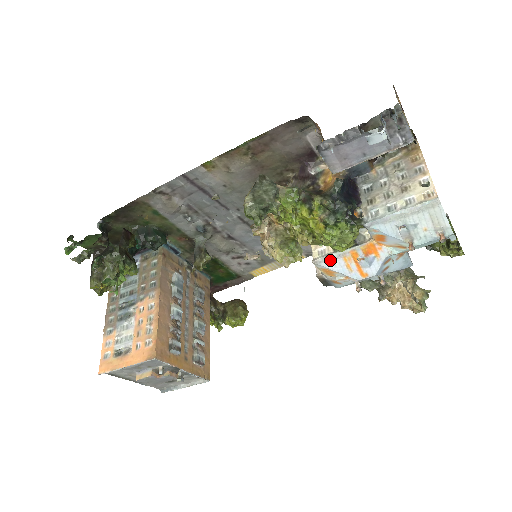
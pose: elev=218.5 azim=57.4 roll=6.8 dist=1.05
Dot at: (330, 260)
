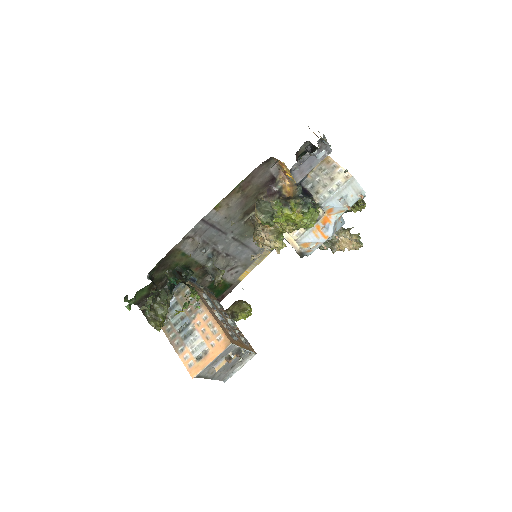
Dot at: (306, 236)
